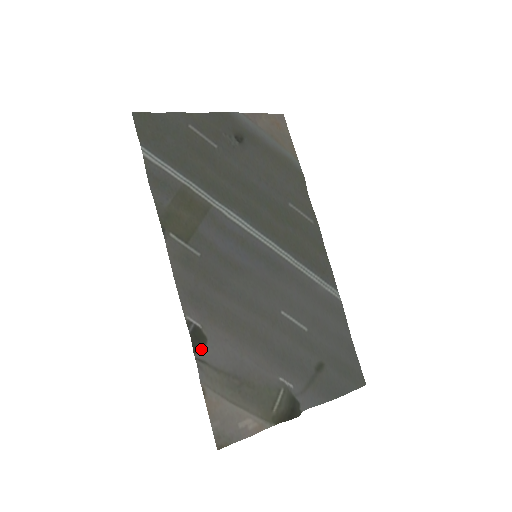
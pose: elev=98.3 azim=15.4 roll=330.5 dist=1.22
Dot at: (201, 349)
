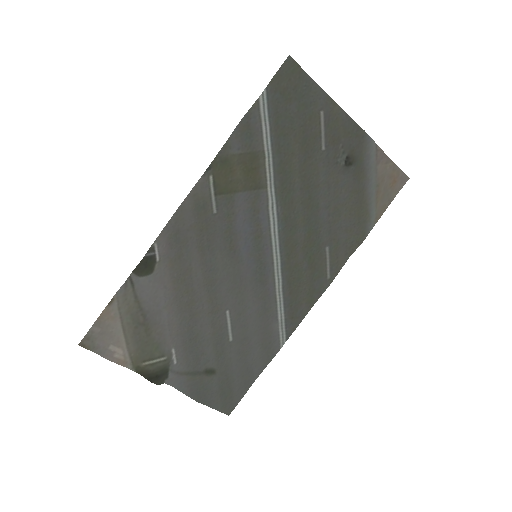
Dot at: (141, 274)
